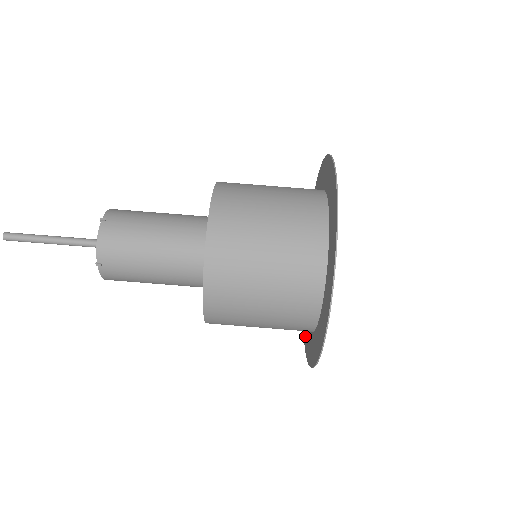
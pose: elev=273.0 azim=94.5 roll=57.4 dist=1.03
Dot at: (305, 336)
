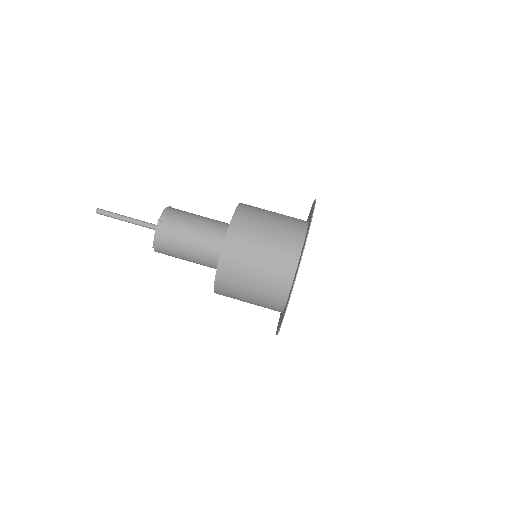
Dot at: (279, 326)
